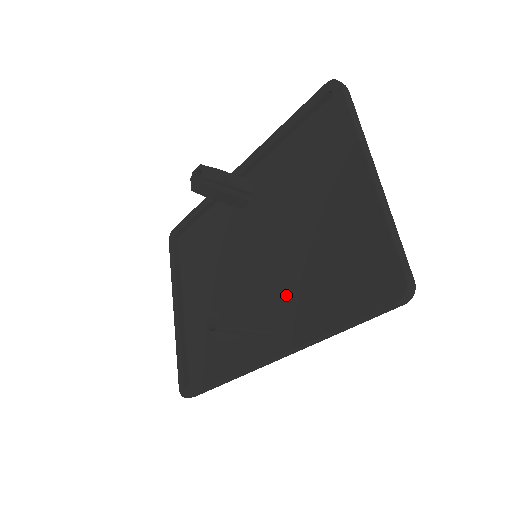
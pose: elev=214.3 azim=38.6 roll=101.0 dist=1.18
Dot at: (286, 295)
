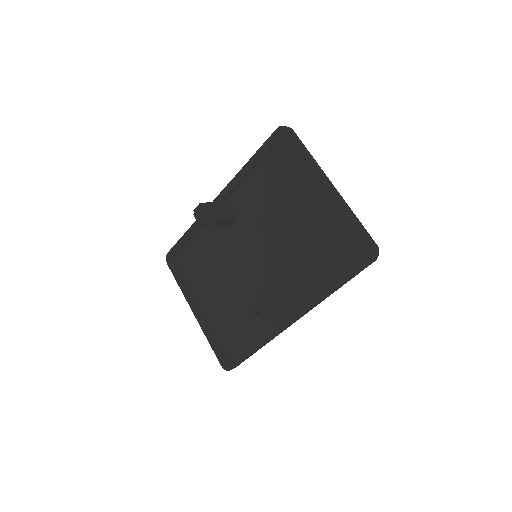
Dot at: (291, 276)
